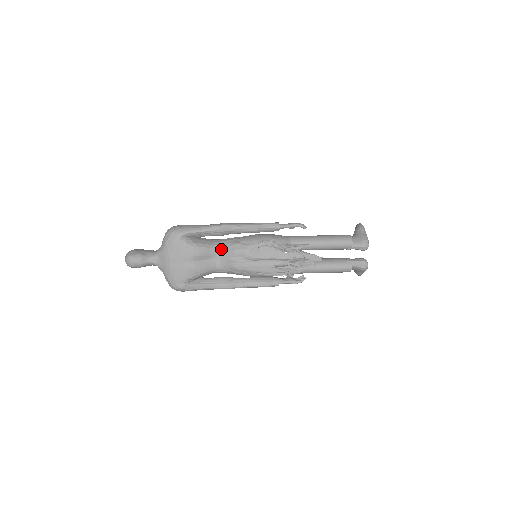
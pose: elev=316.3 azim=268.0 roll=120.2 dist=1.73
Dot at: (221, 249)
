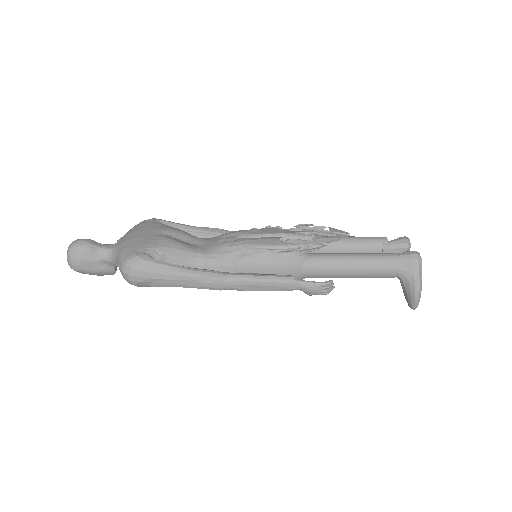
Dot at: (207, 239)
